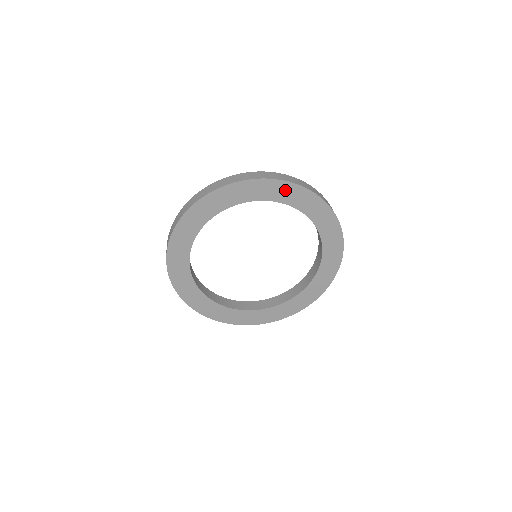
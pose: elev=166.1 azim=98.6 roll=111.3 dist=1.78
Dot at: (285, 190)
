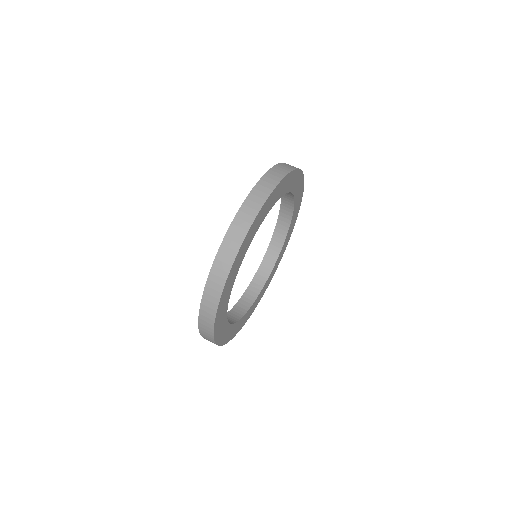
Dot at: (269, 202)
